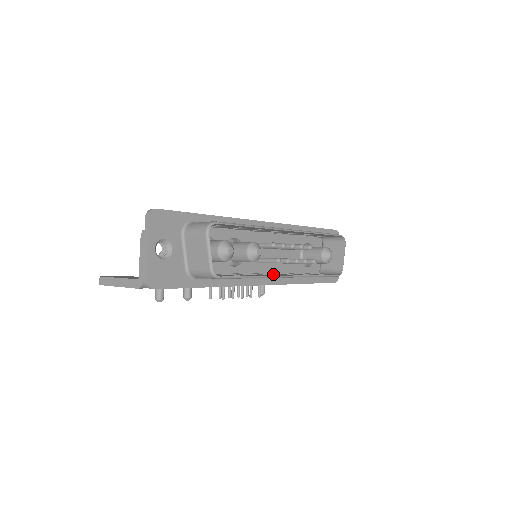
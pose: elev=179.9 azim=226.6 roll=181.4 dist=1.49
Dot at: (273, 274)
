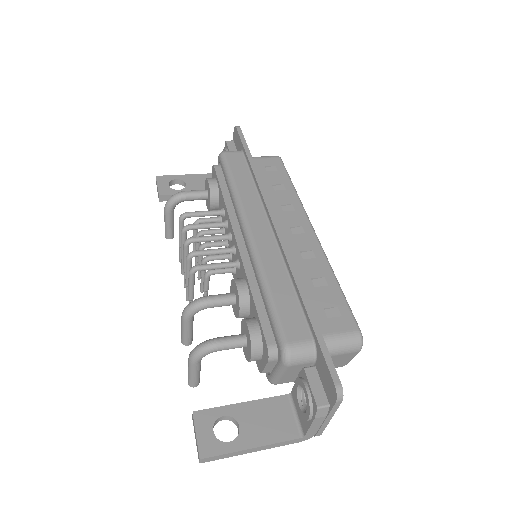
Dot at: occluded
